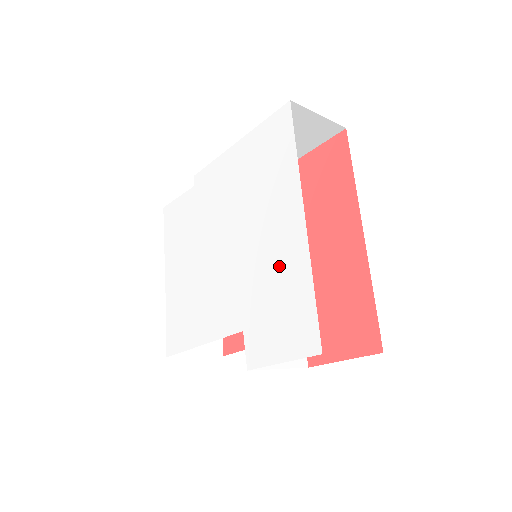
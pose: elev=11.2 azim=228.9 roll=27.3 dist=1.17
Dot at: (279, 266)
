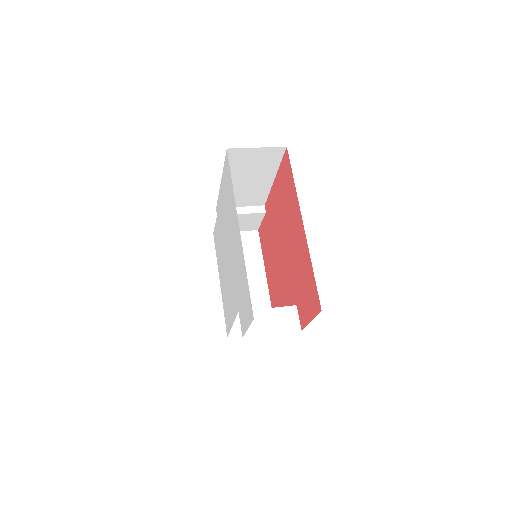
Dot at: (239, 264)
